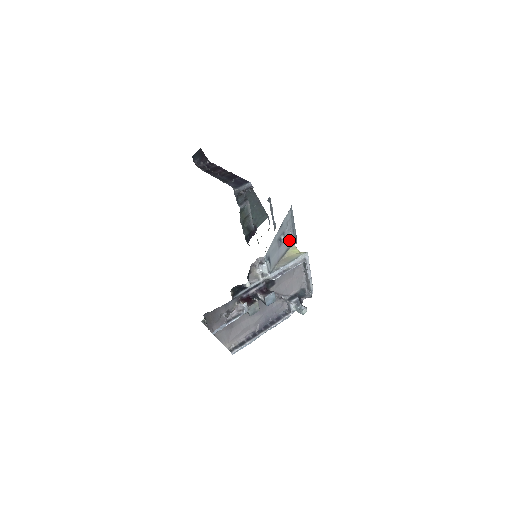
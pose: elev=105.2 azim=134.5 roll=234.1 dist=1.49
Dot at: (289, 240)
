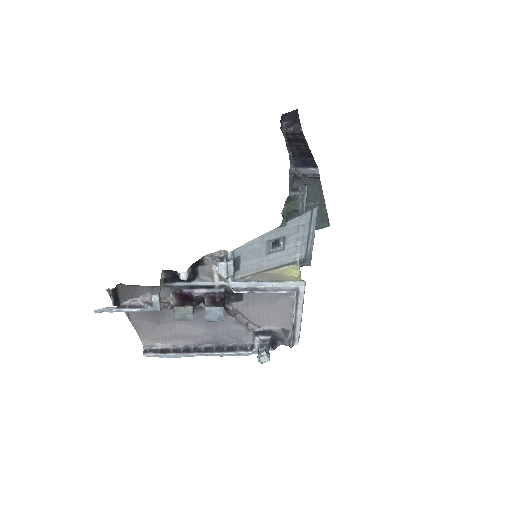
Dot at: (294, 253)
